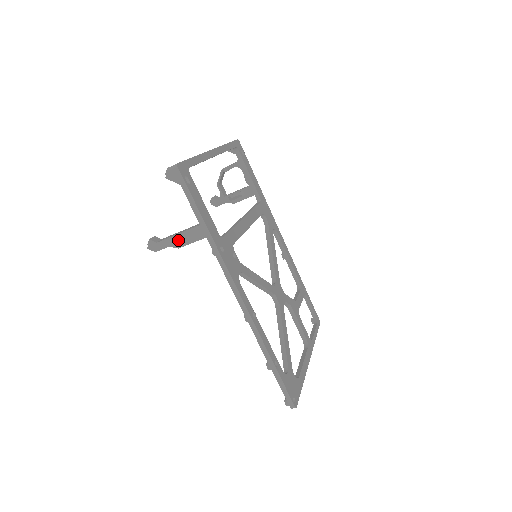
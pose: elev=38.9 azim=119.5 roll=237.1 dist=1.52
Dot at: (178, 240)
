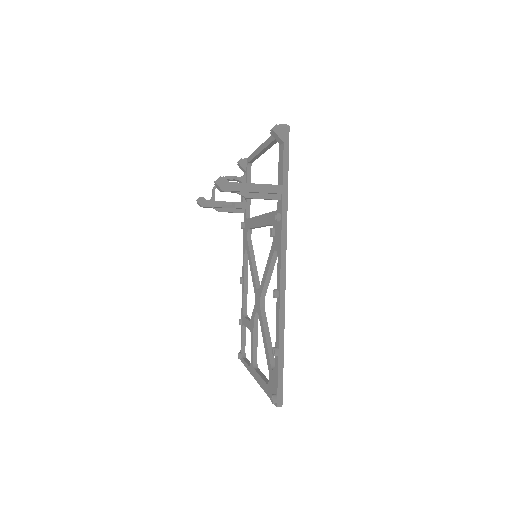
Dot at: (253, 189)
